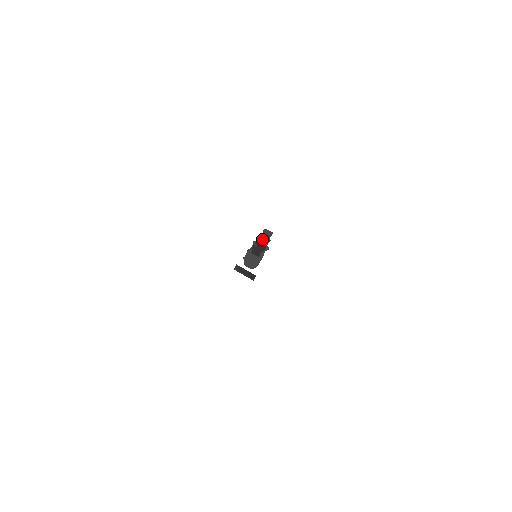
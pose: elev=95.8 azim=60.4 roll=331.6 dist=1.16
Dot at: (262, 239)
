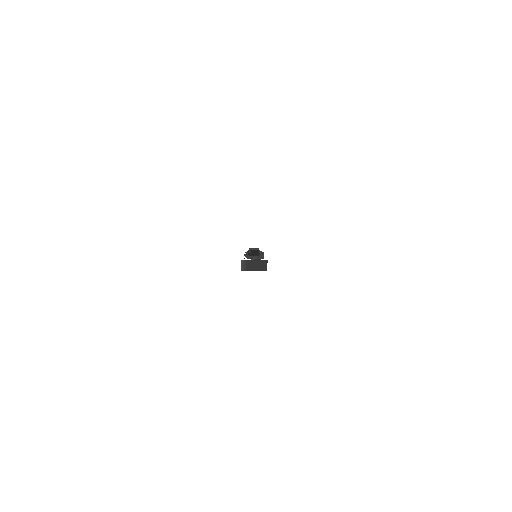
Dot at: (252, 250)
